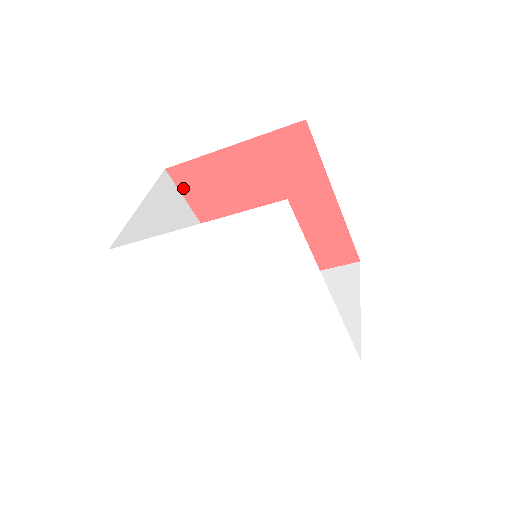
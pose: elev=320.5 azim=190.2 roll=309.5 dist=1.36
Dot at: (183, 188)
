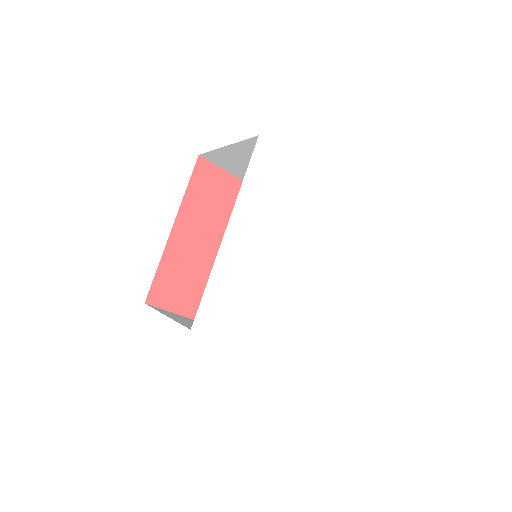
Dot at: (195, 179)
